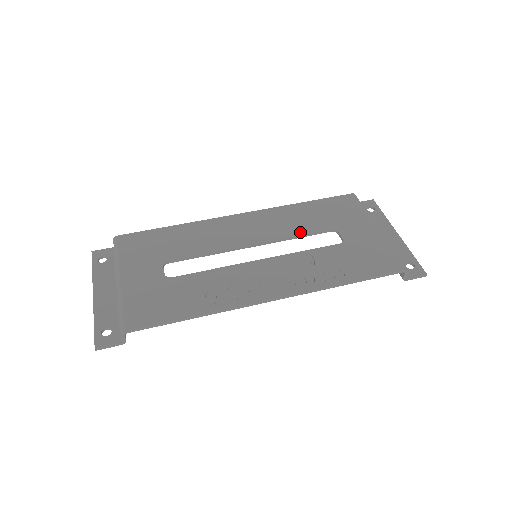
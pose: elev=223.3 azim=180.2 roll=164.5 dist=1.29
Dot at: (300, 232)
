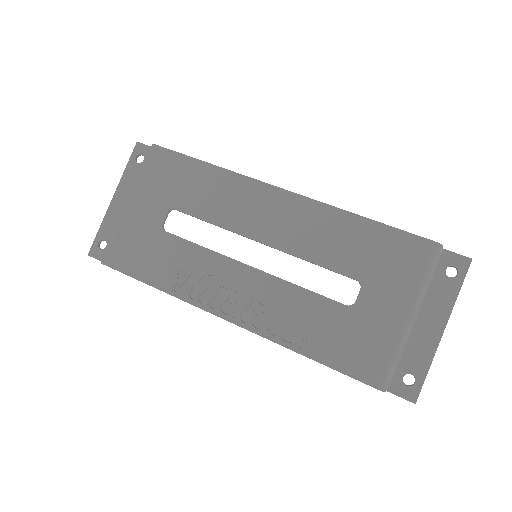
Dot at: (319, 259)
